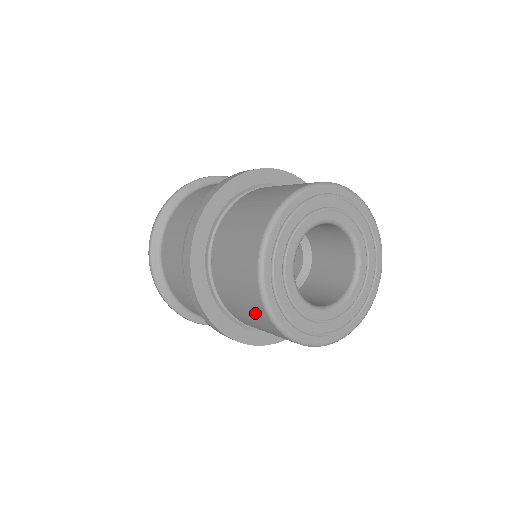
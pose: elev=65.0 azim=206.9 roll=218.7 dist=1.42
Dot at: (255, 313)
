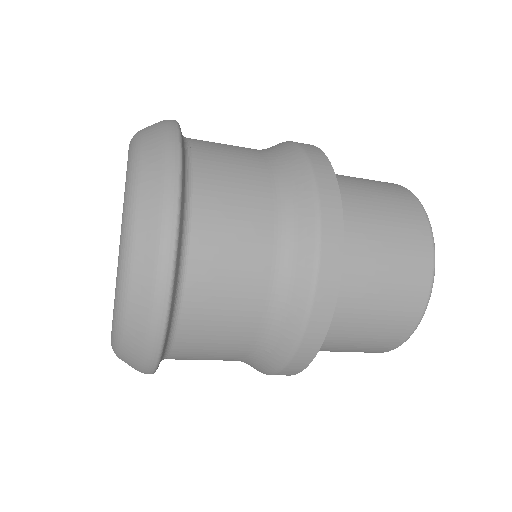
Dot at: occluded
